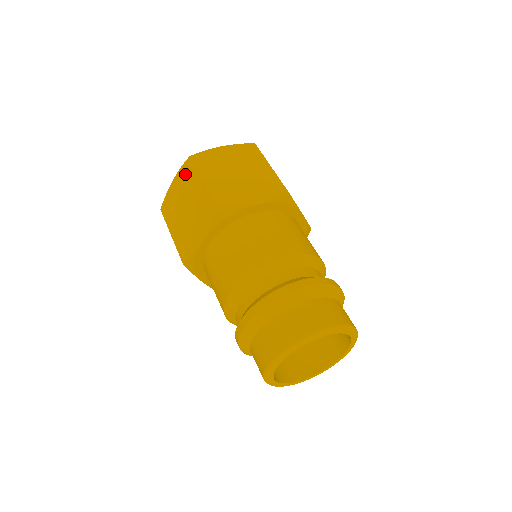
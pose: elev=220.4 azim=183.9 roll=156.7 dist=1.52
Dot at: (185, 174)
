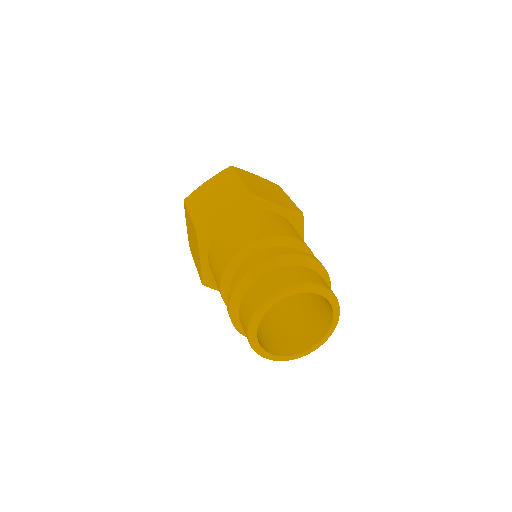
Dot at: (186, 215)
